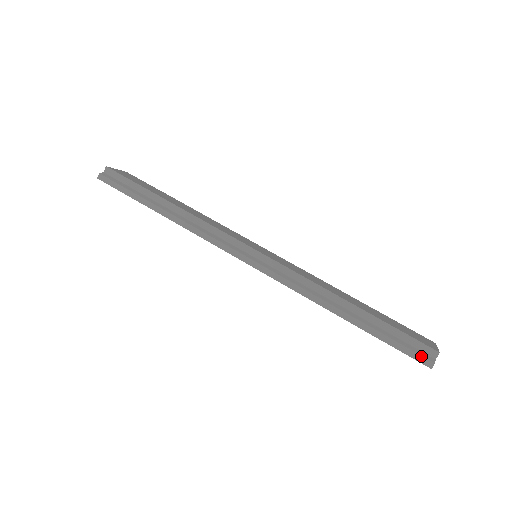
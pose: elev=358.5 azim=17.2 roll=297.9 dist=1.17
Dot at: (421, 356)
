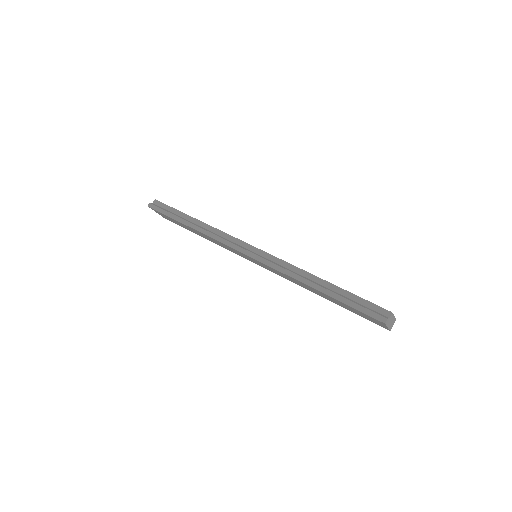
Dot at: (377, 314)
